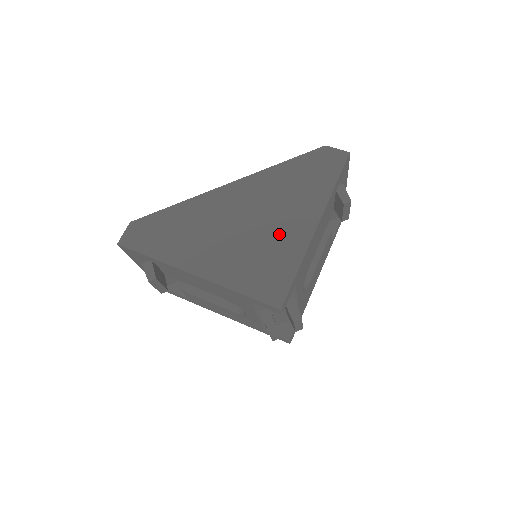
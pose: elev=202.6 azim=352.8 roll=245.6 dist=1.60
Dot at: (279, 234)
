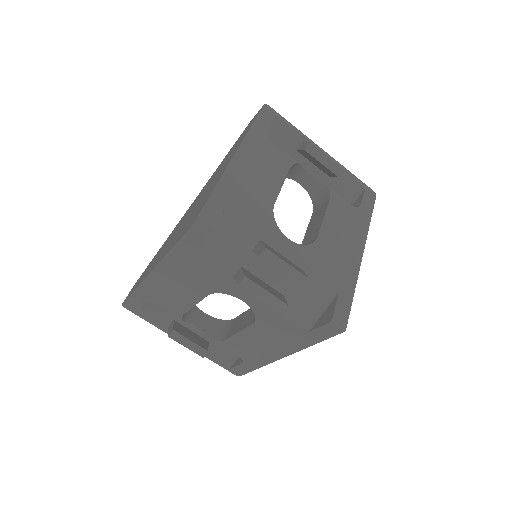
Dot at: (208, 190)
